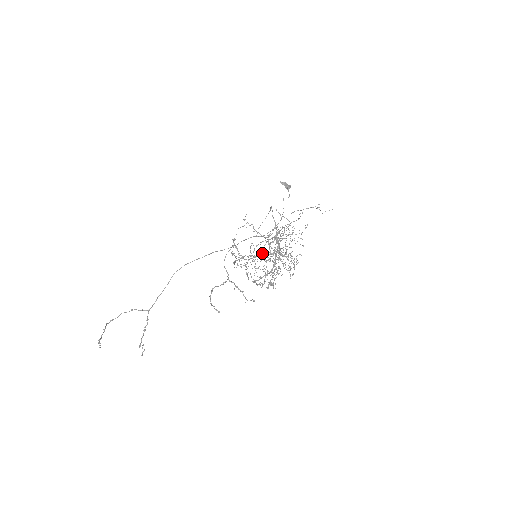
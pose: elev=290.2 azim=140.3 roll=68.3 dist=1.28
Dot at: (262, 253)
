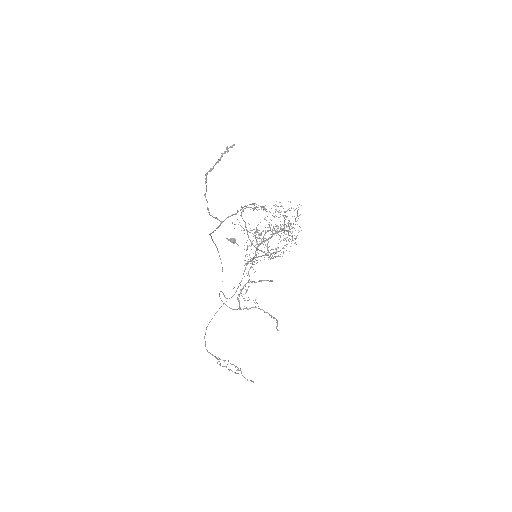
Dot at: occluded
